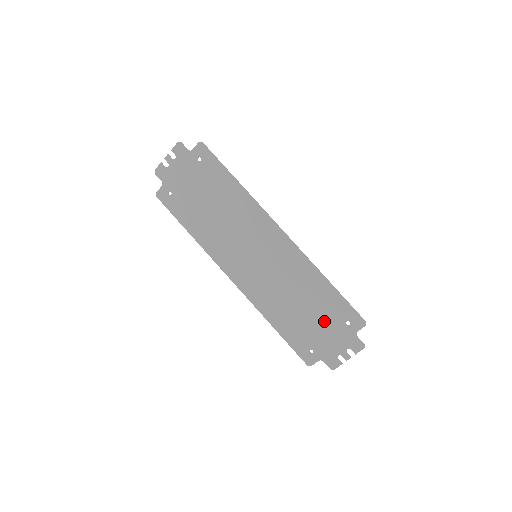
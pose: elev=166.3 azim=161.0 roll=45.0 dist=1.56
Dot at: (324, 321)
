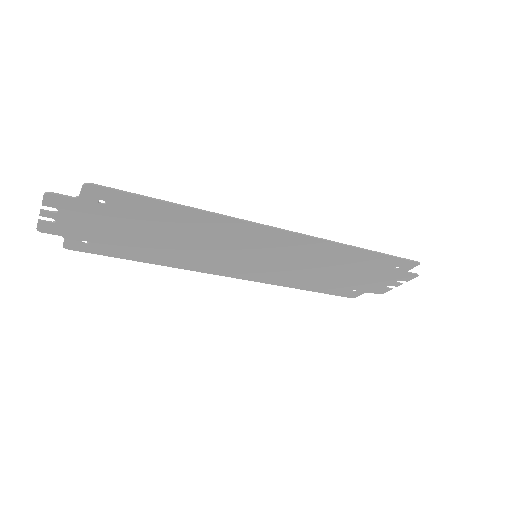
Dot at: (365, 274)
